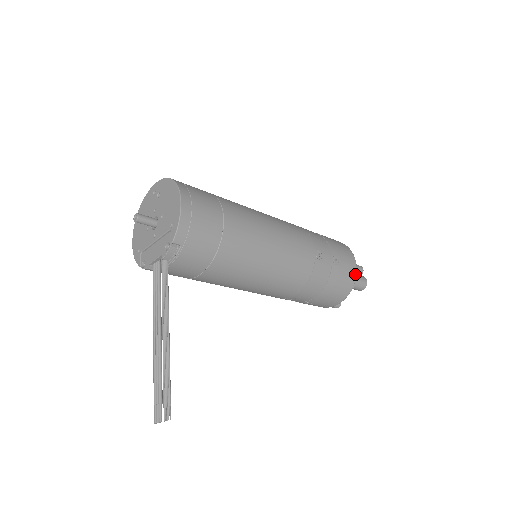
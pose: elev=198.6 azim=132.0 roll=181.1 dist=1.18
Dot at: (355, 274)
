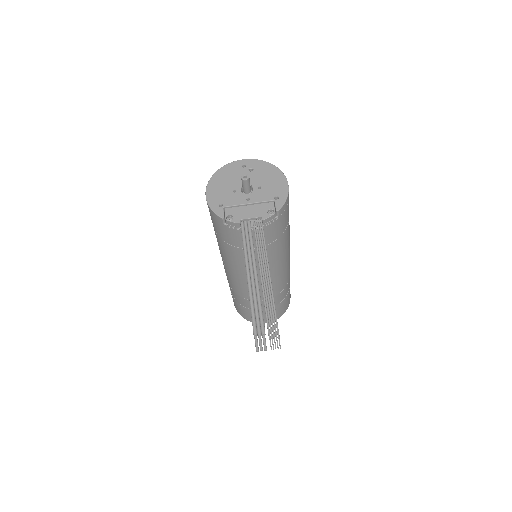
Dot at: occluded
